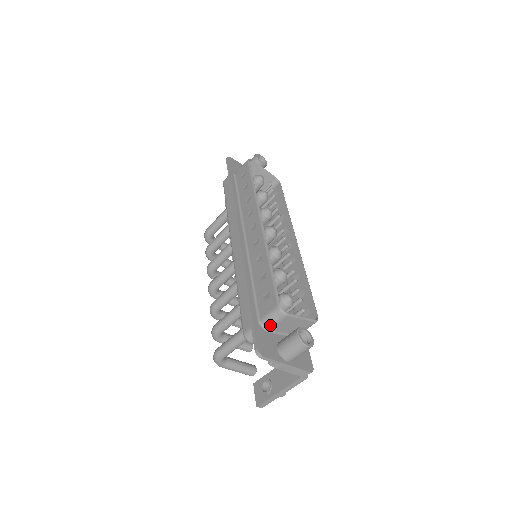
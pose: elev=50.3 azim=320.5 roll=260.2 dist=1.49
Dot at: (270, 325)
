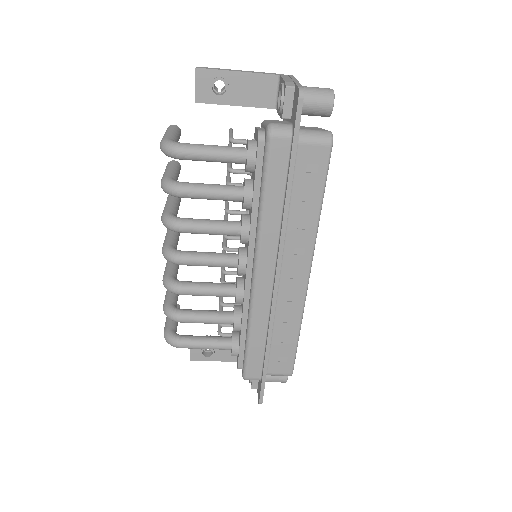
Dot at: occluded
